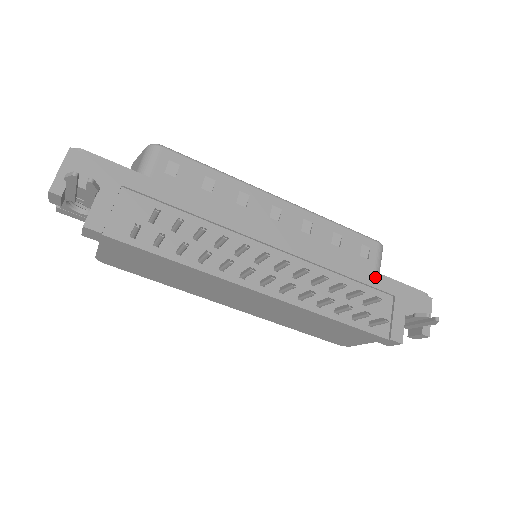
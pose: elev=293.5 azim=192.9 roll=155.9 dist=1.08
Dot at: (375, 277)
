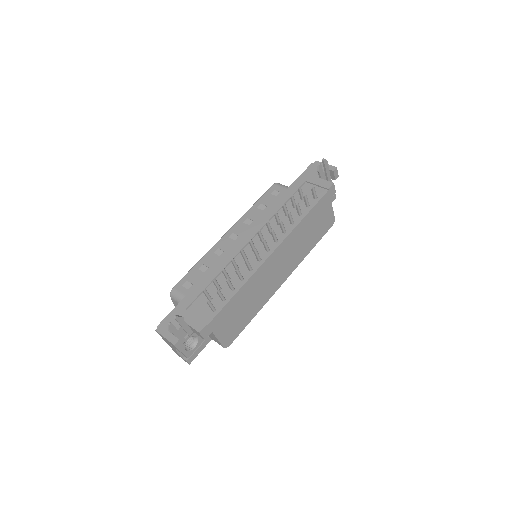
Dot at: (290, 190)
